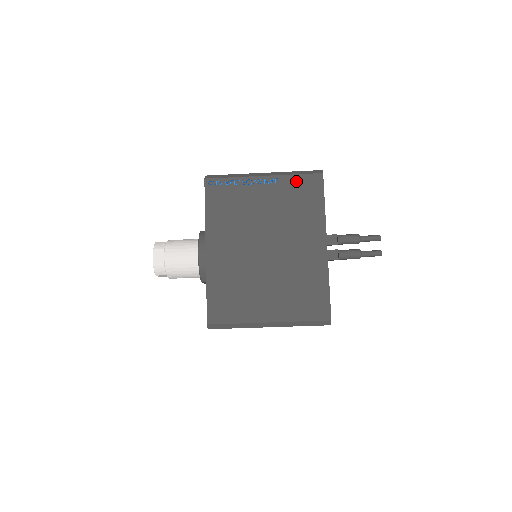
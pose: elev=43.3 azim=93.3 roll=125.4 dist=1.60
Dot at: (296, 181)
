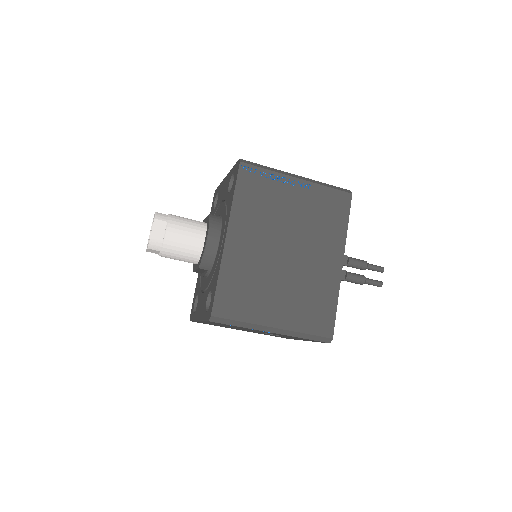
Dot at: (327, 193)
